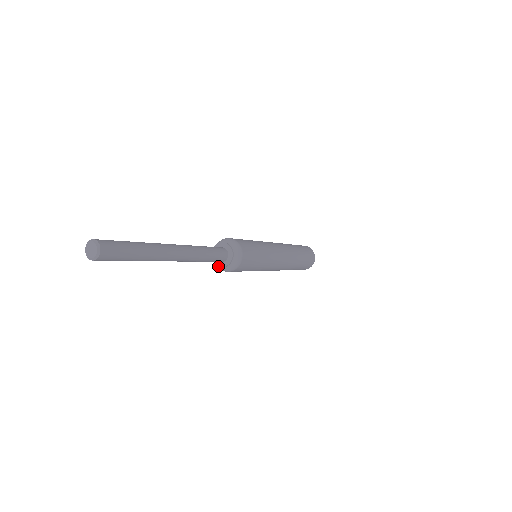
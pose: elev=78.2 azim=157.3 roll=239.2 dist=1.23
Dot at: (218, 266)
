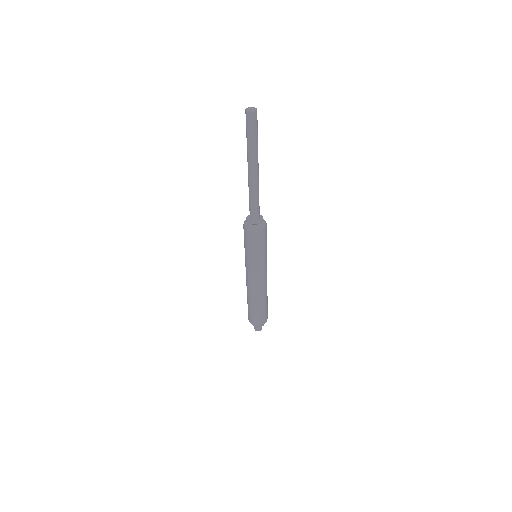
Dot at: (248, 221)
